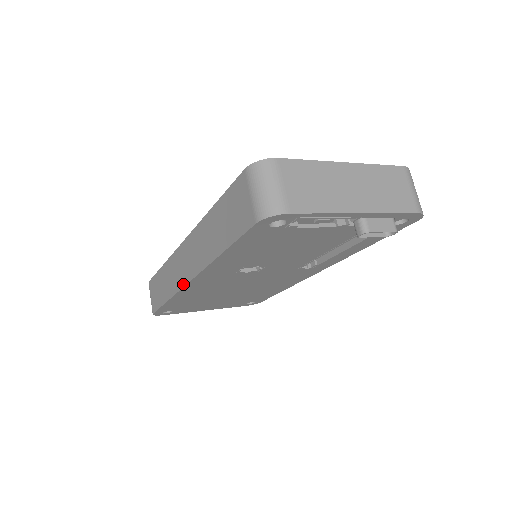
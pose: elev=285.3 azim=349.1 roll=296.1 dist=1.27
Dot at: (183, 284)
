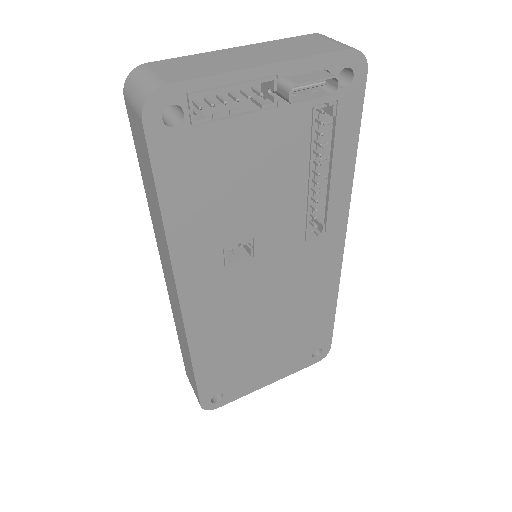
Dot at: (181, 317)
